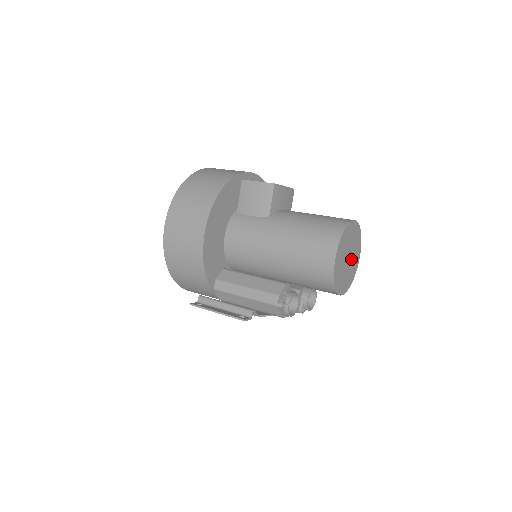
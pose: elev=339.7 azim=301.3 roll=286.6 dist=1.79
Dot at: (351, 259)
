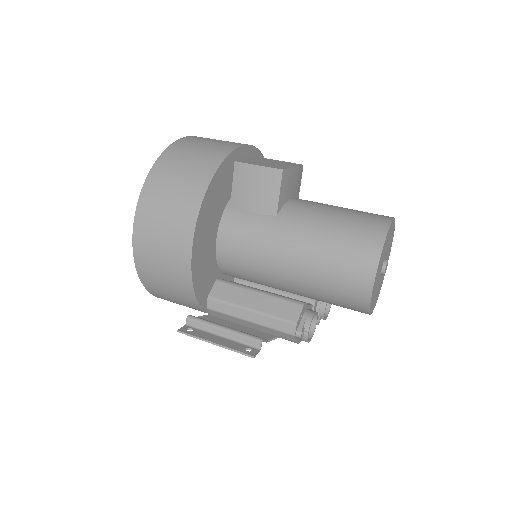
Dot at: (386, 267)
